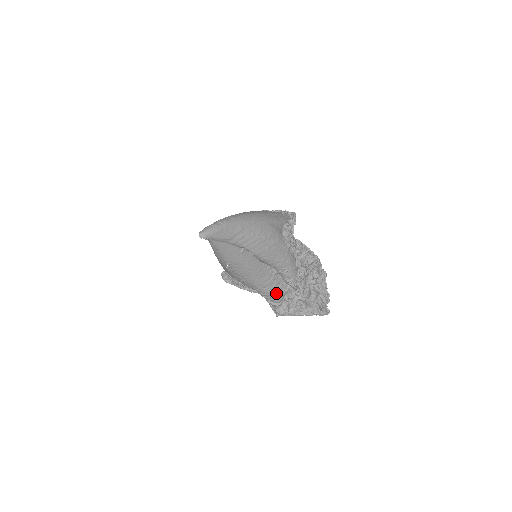
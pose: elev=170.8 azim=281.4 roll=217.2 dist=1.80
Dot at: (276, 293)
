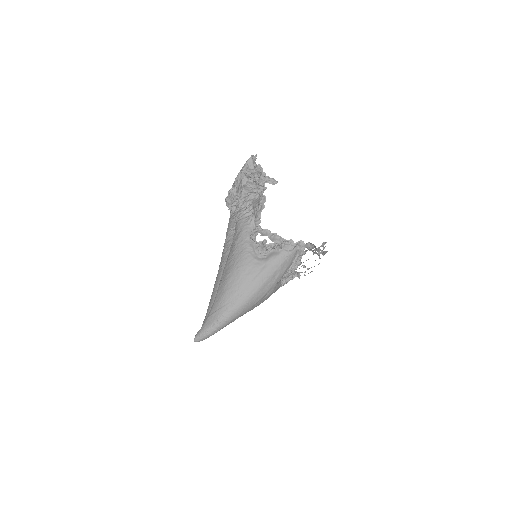
Dot at: occluded
